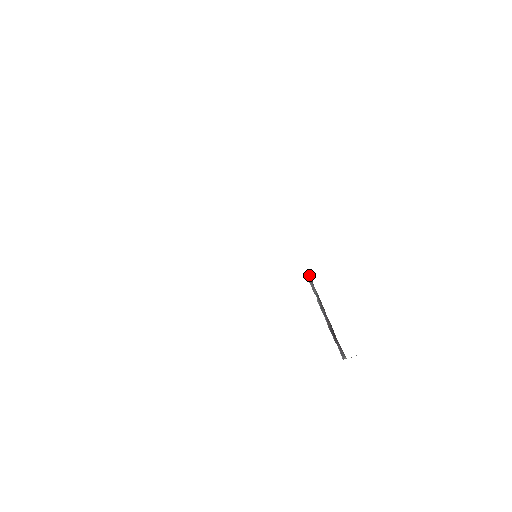
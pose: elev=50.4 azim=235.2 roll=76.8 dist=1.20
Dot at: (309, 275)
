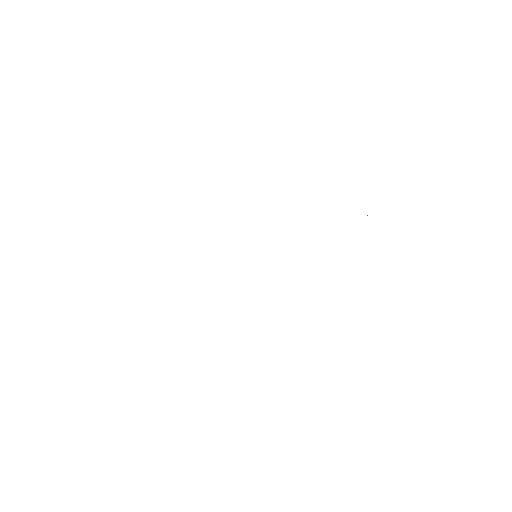
Dot at: occluded
